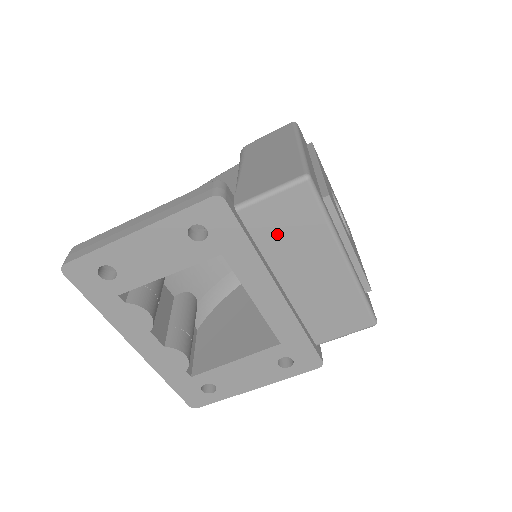
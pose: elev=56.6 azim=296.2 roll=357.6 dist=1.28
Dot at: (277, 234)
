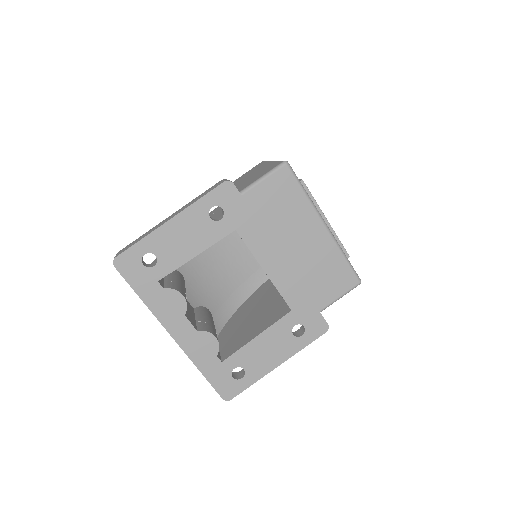
Dot at: (273, 210)
